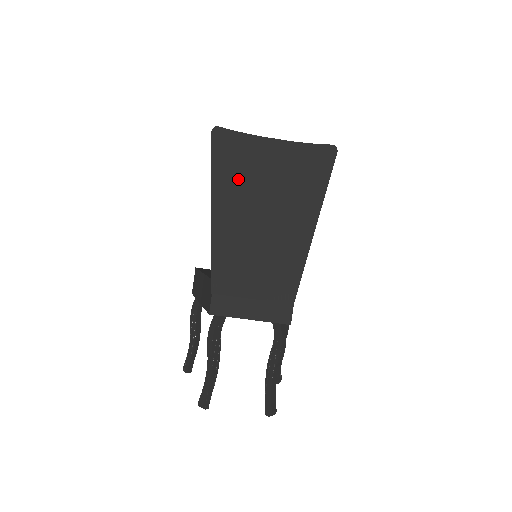
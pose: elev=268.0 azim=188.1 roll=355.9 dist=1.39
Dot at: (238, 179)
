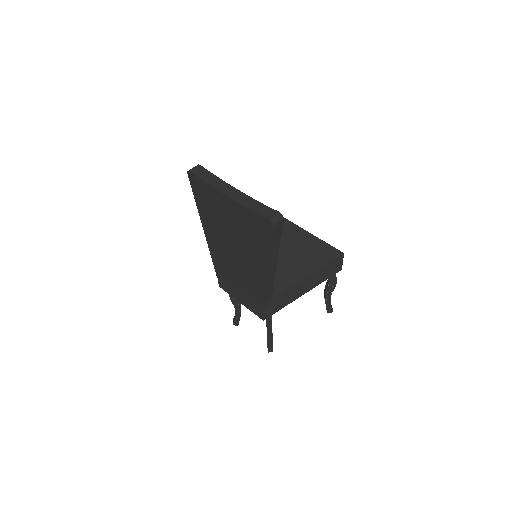
Dot at: (212, 215)
